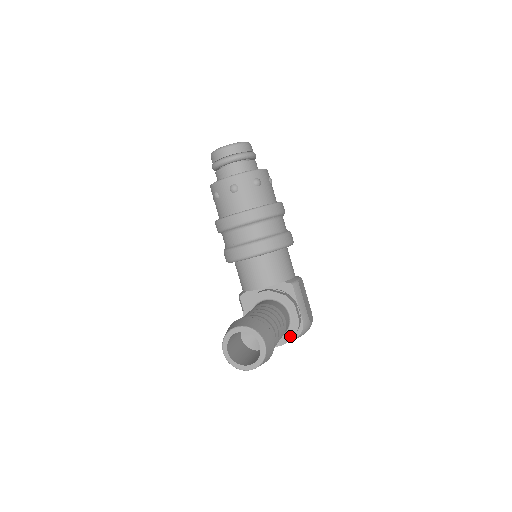
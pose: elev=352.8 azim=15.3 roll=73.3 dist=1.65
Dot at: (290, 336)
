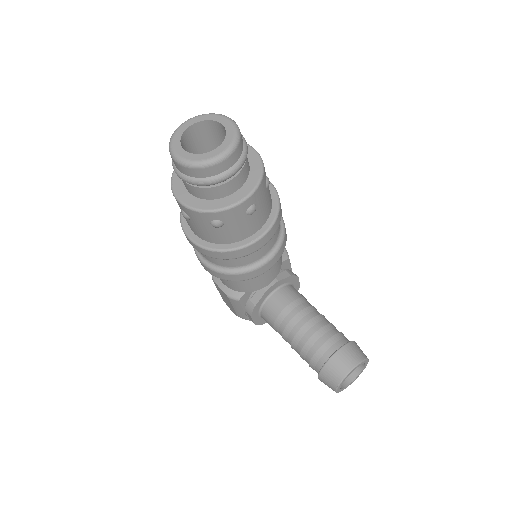
Dot at: occluded
